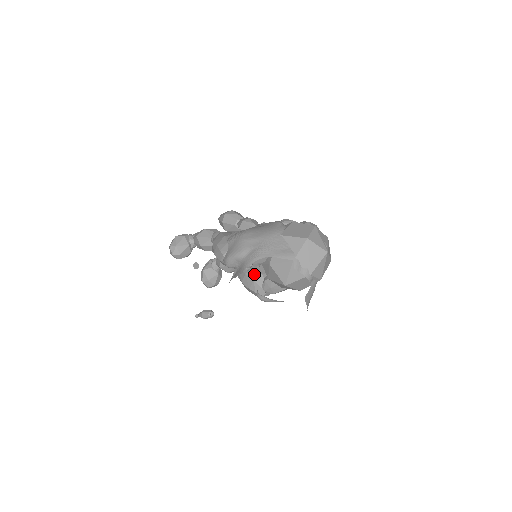
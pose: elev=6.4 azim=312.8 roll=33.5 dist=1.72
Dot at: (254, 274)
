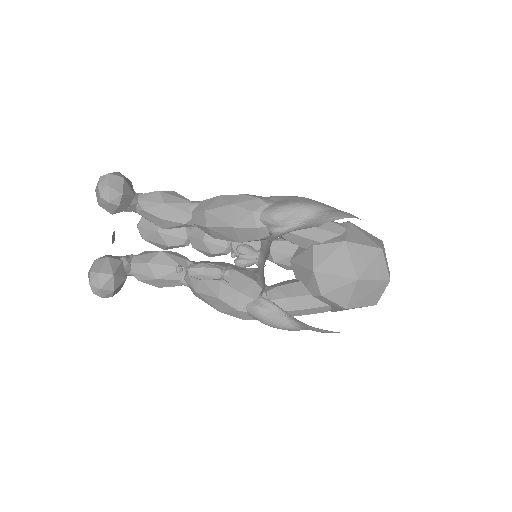
Dot at: (252, 275)
